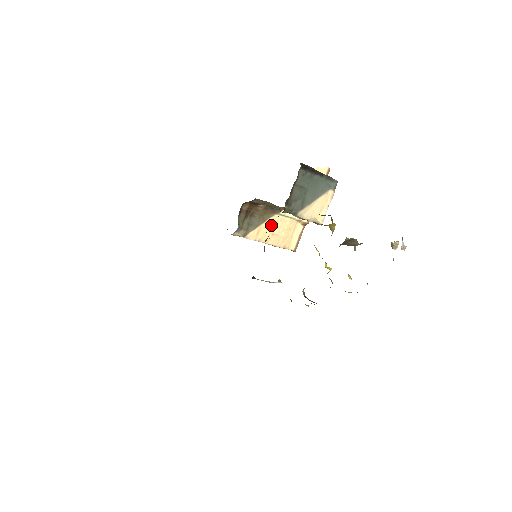
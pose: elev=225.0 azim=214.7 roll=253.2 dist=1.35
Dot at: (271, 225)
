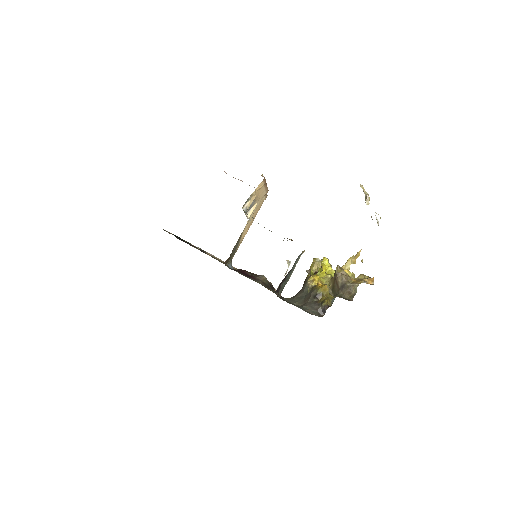
Dot at: (245, 229)
